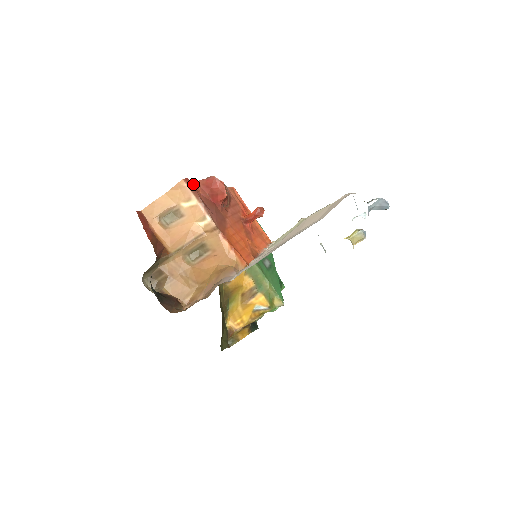
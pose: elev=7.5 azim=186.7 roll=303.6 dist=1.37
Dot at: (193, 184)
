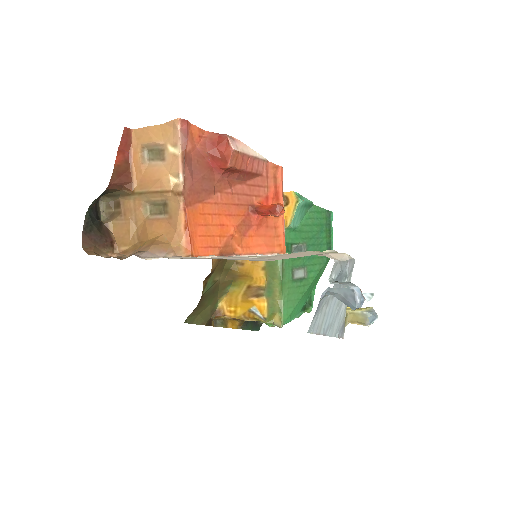
Dot at: (194, 131)
